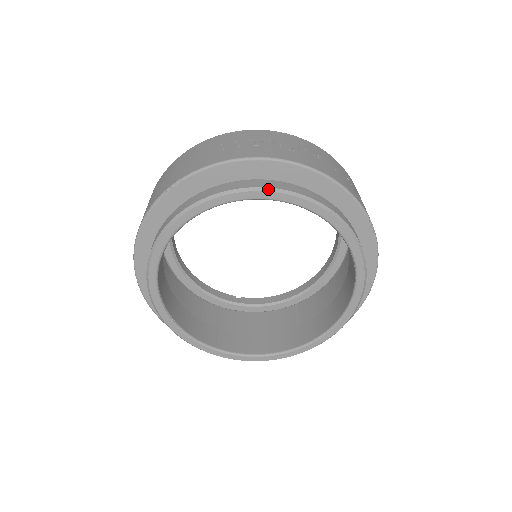
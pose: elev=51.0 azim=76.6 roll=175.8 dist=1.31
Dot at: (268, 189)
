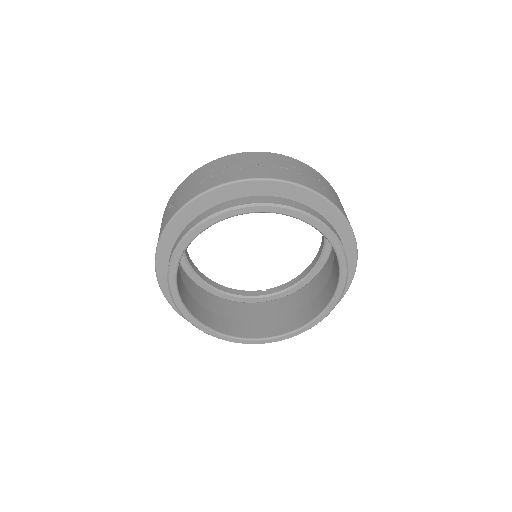
Dot at: (229, 209)
